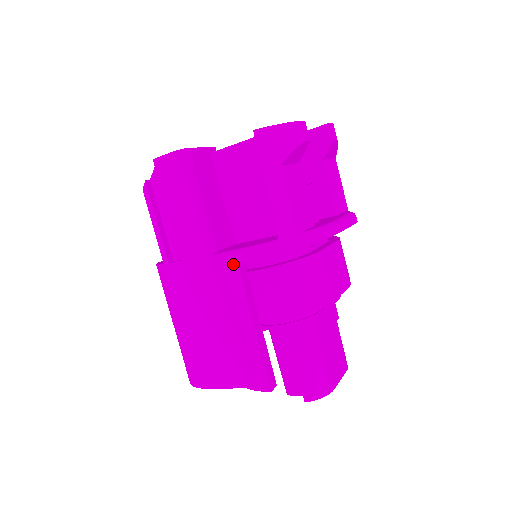
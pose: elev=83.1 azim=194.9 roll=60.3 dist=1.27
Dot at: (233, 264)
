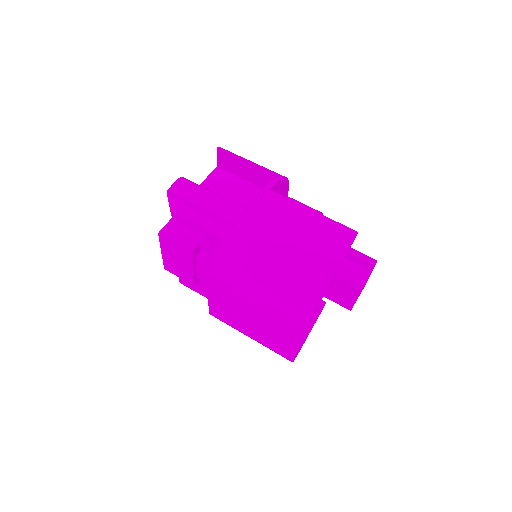
Dot at: (268, 192)
